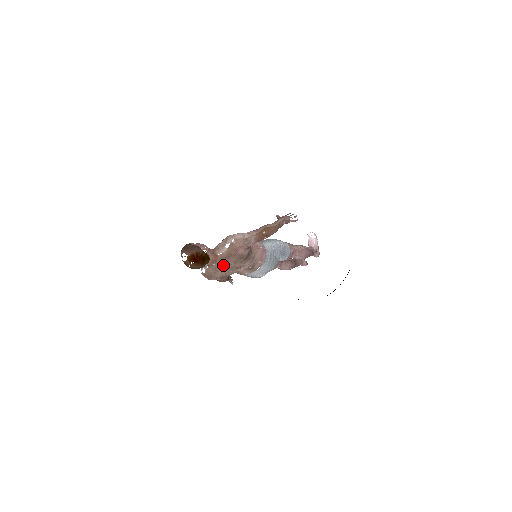
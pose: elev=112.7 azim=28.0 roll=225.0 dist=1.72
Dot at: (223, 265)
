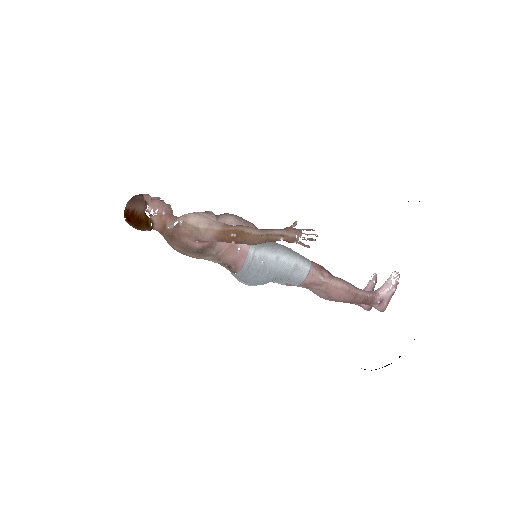
Dot at: (172, 242)
